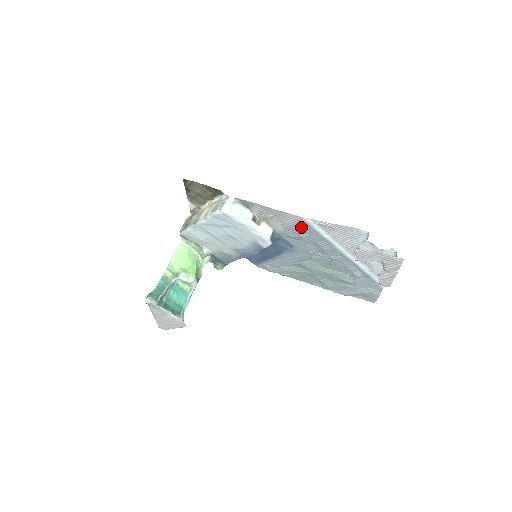
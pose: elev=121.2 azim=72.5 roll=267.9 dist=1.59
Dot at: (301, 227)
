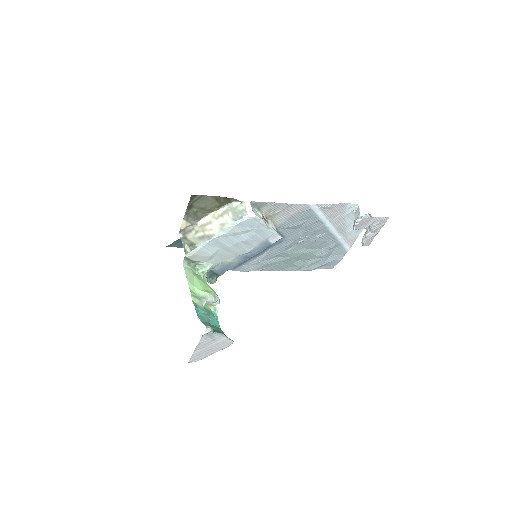
Dot at: (303, 215)
